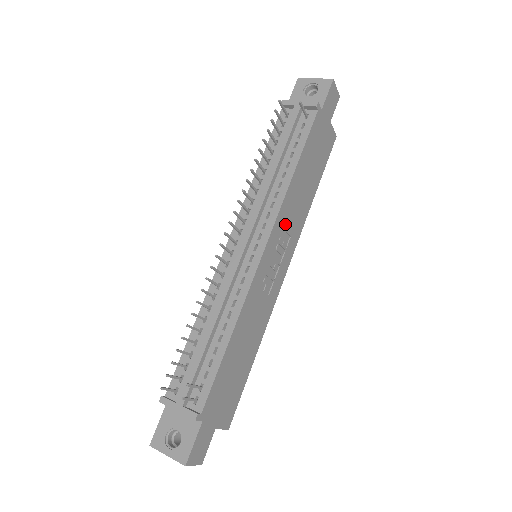
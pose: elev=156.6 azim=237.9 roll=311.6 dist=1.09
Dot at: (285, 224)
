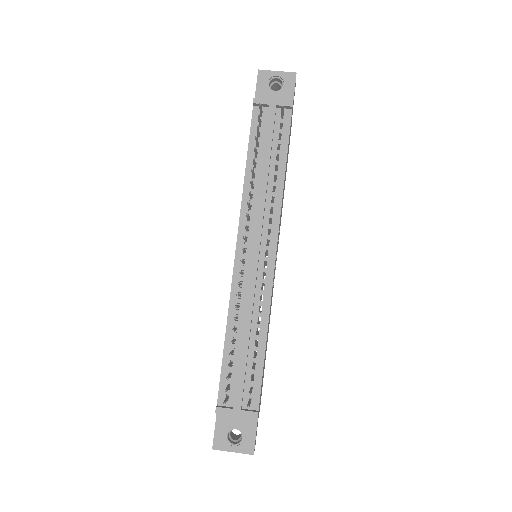
Dot at: occluded
